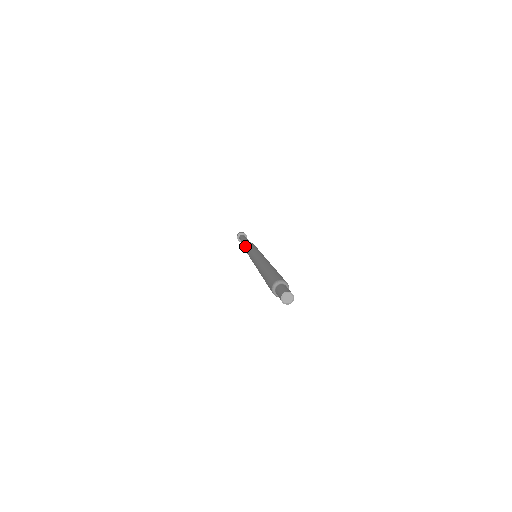
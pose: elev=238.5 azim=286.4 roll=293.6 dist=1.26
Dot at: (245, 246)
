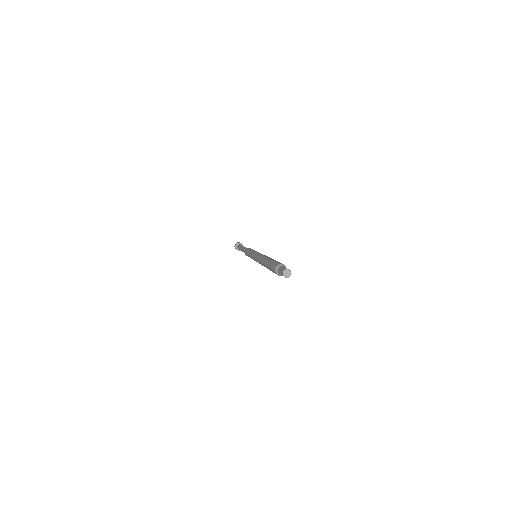
Dot at: (245, 253)
